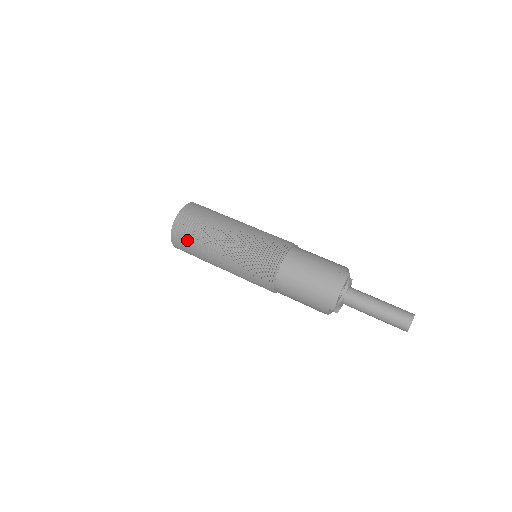
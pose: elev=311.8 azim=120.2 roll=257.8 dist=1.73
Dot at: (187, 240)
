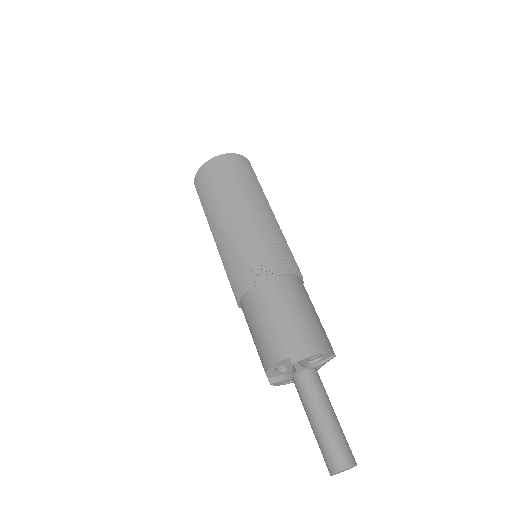
Dot at: (224, 173)
